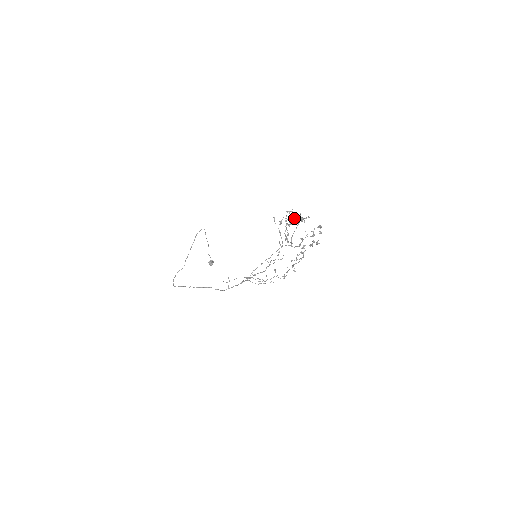
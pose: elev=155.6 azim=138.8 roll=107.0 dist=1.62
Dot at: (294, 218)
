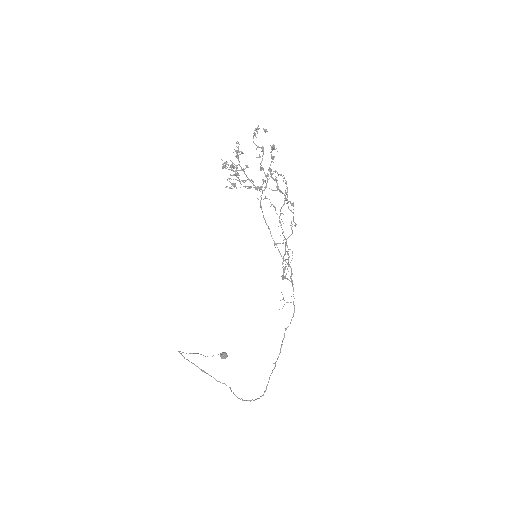
Dot at: occluded
